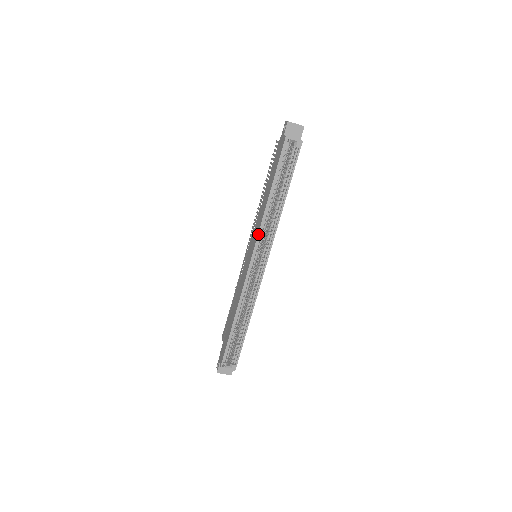
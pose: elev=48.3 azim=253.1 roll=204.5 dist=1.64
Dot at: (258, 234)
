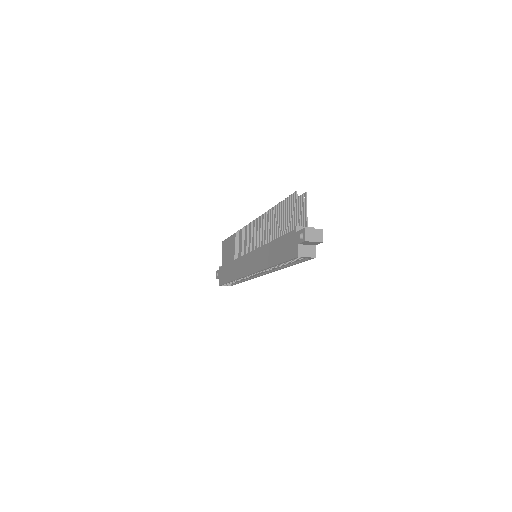
Dot at: (258, 271)
